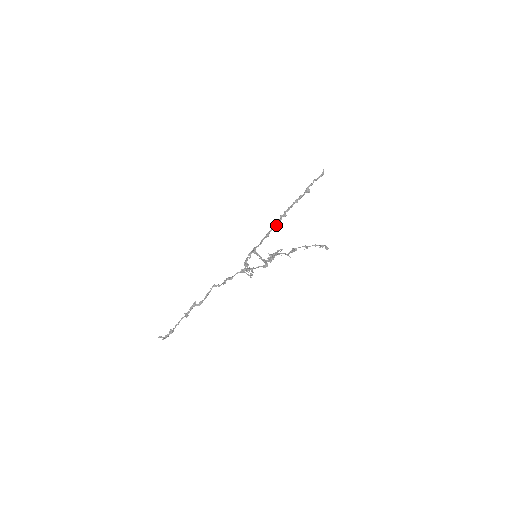
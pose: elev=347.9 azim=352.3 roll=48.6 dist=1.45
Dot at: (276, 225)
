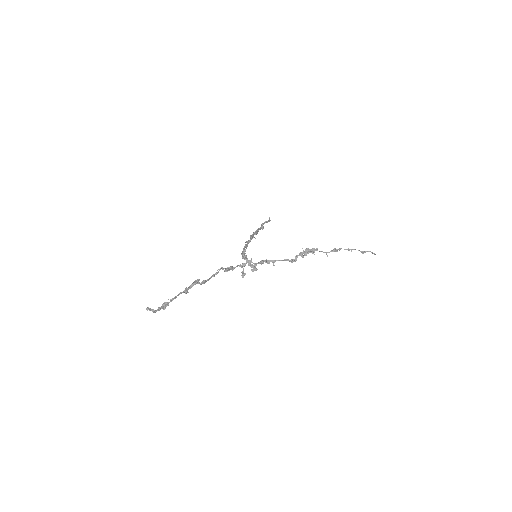
Dot at: (250, 241)
